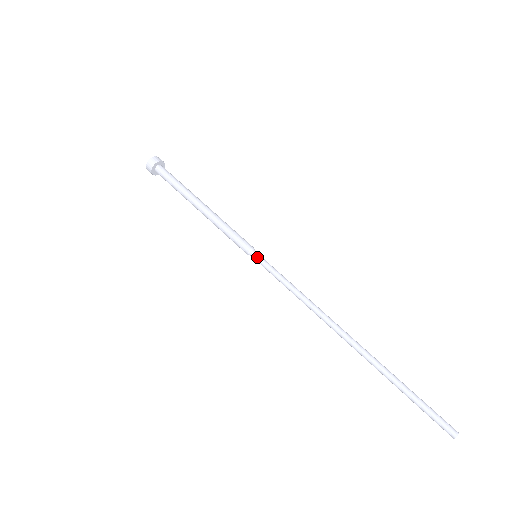
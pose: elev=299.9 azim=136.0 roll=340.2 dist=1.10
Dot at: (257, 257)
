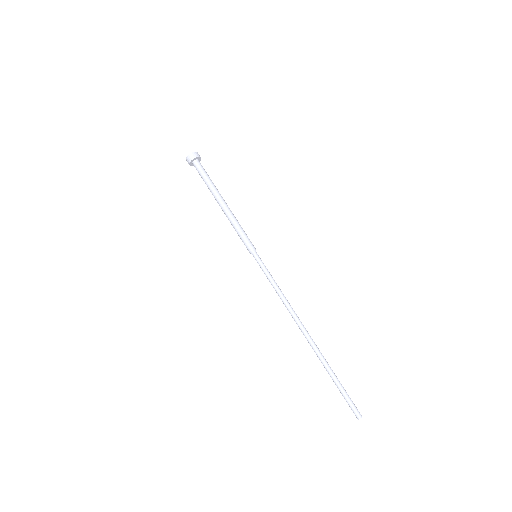
Dot at: (258, 257)
